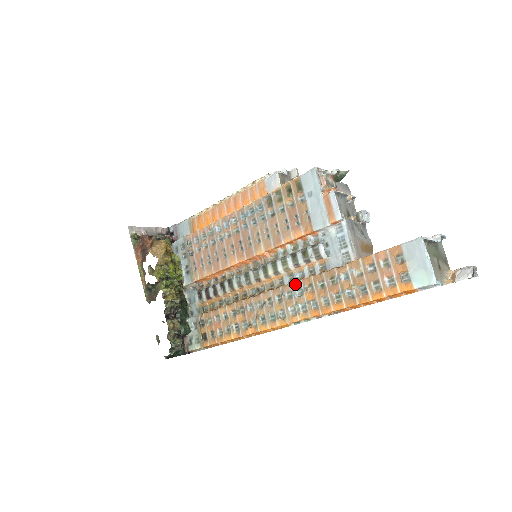
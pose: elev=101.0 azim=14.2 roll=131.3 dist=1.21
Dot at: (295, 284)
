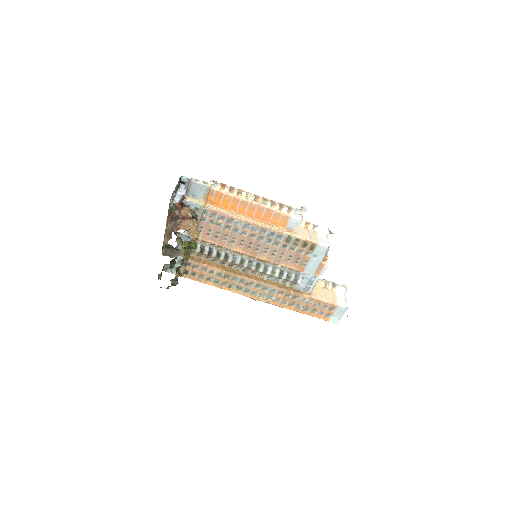
Dot at: (273, 287)
